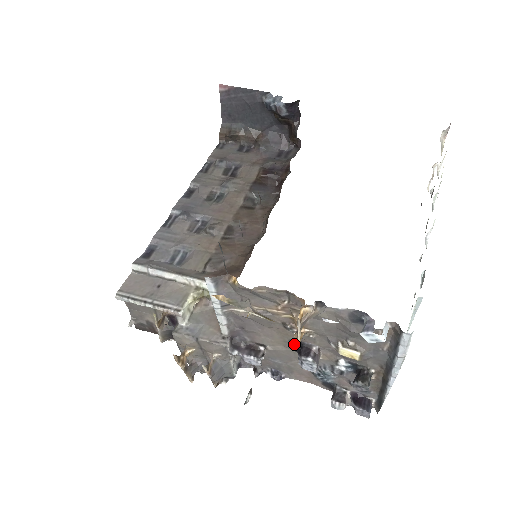
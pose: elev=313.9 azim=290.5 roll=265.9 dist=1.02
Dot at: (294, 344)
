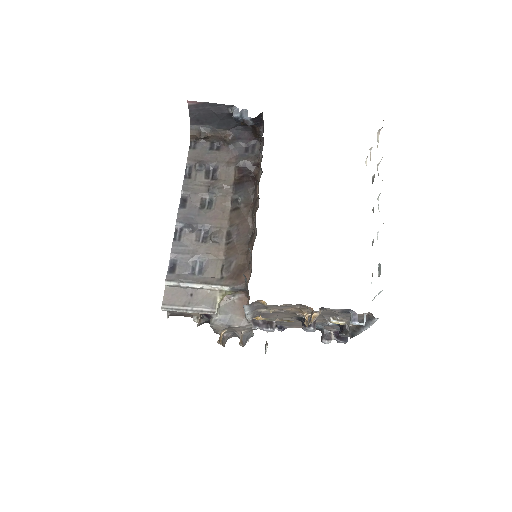
Dot at: (298, 318)
